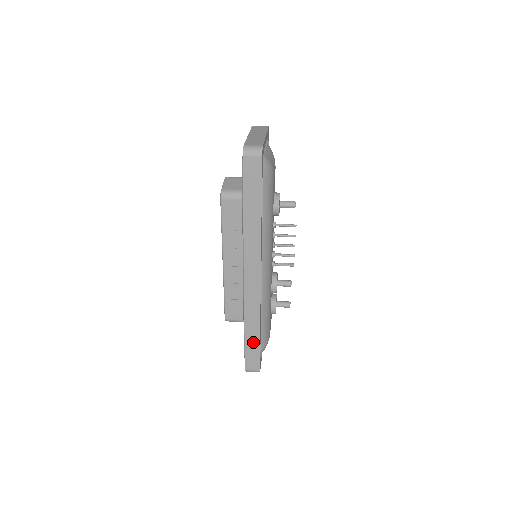
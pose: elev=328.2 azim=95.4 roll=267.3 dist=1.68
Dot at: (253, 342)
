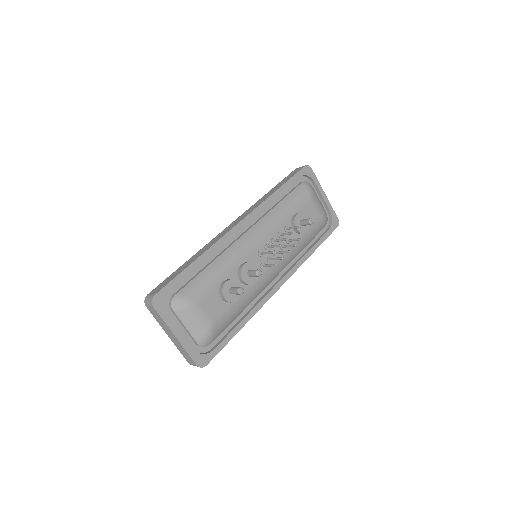
Dot at: (182, 269)
